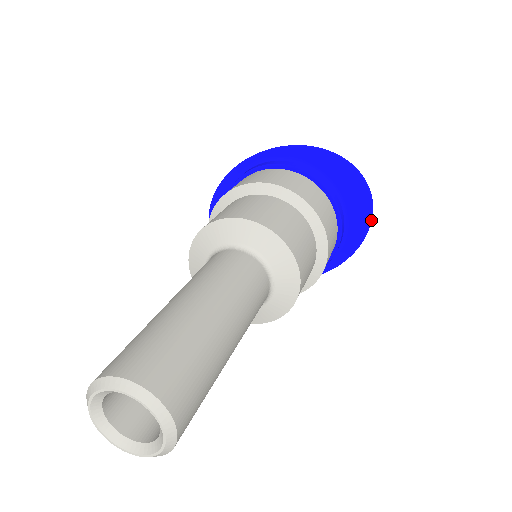
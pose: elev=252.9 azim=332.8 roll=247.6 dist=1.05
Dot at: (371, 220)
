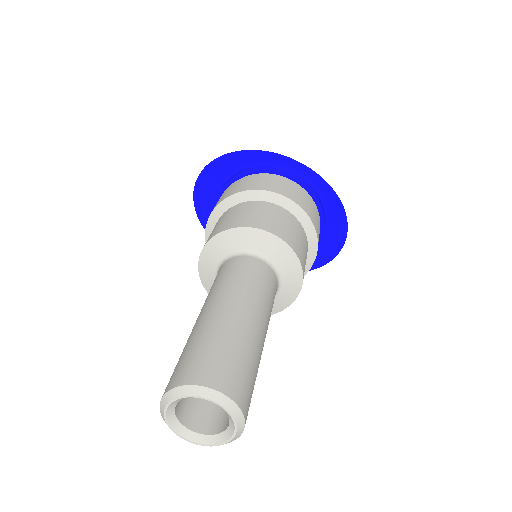
Dot at: occluded
